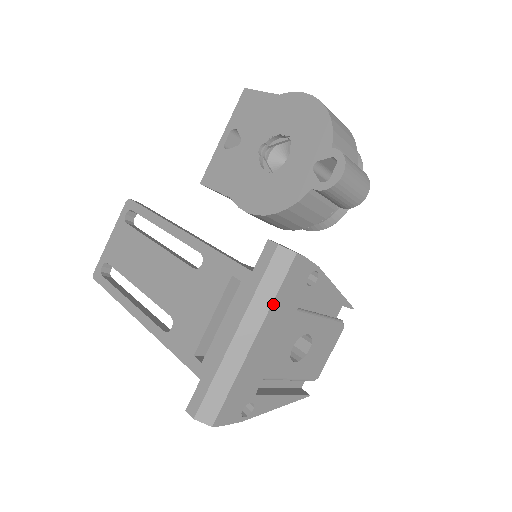
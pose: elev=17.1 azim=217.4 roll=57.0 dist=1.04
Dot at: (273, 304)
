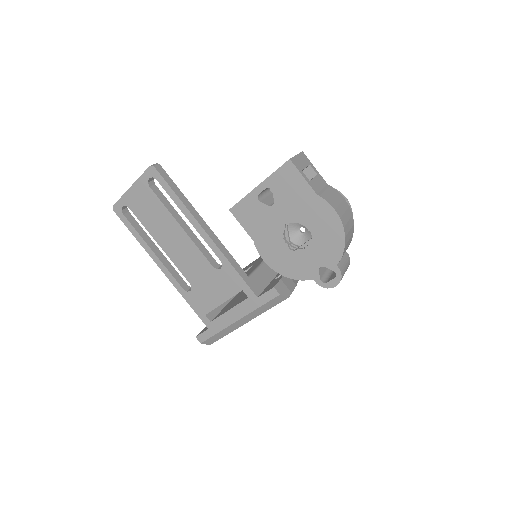
Dot at: occluded
